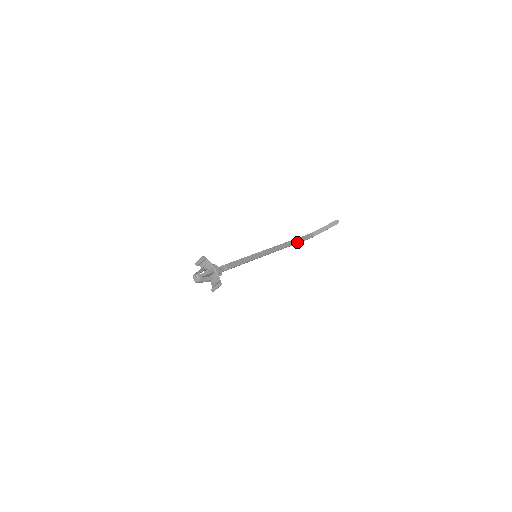
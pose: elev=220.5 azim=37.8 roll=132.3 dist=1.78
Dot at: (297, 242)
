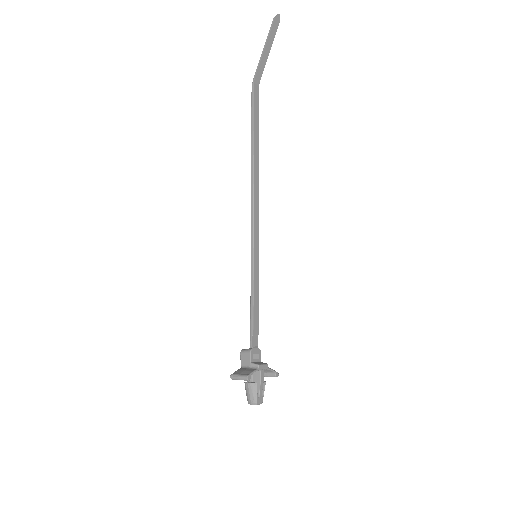
Dot at: (258, 137)
